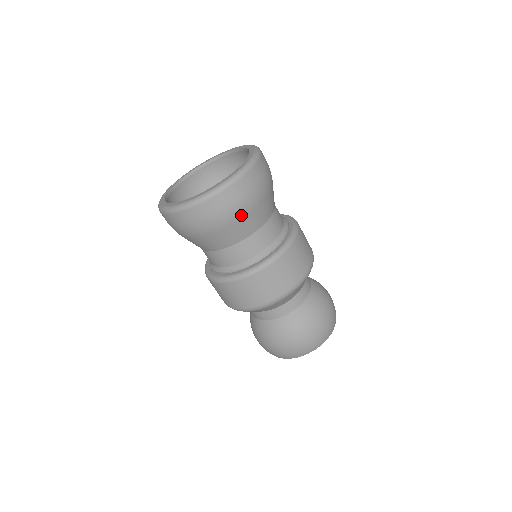
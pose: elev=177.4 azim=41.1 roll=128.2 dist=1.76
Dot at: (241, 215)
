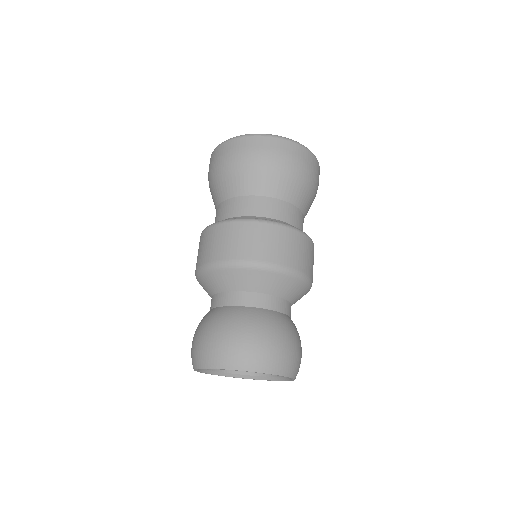
Dot at: (243, 166)
